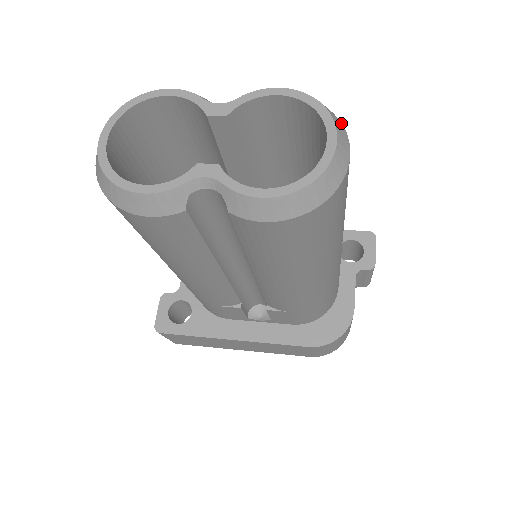
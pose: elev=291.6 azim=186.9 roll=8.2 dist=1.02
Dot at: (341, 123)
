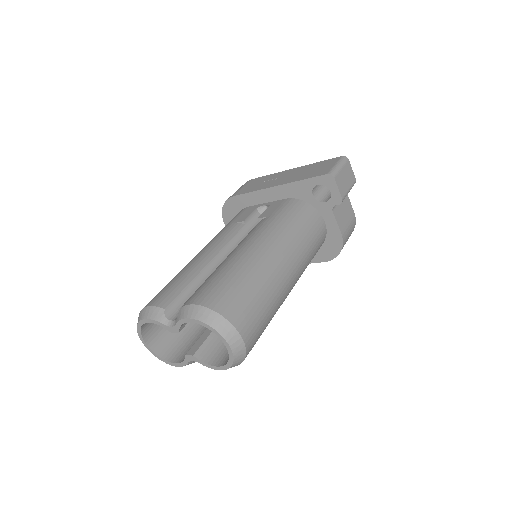
Dot at: (228, 322)
